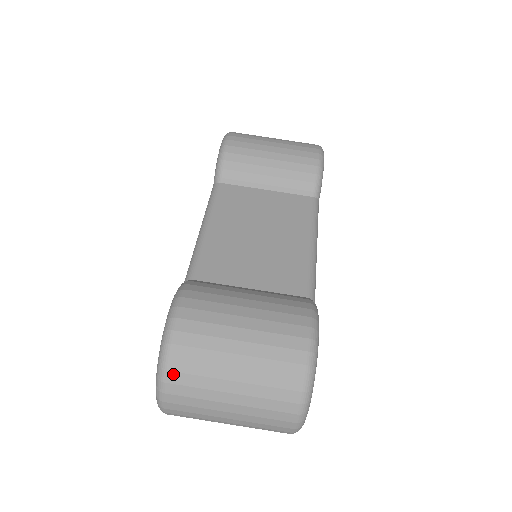
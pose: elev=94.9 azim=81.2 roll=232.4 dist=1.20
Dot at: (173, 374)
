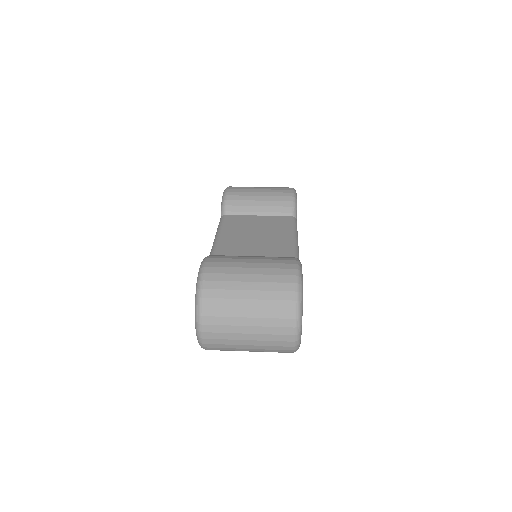
Dot at: (206, 300)
